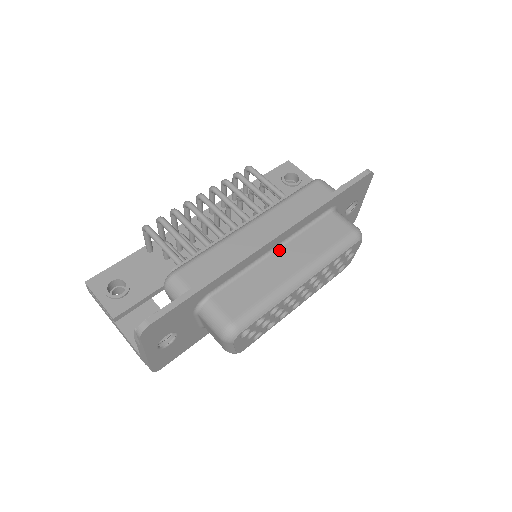
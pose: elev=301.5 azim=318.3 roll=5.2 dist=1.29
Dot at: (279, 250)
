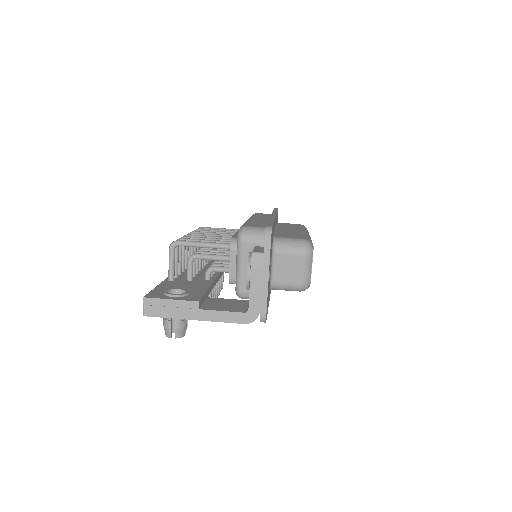
Dot at: (279, 228)
